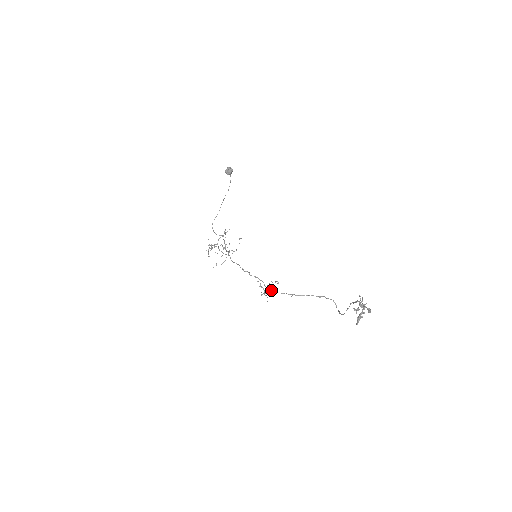
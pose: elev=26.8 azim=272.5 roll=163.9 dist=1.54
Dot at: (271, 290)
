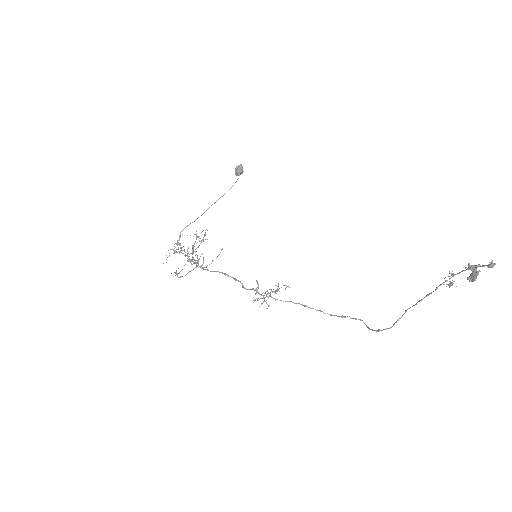
Dot at: (272, 297)
